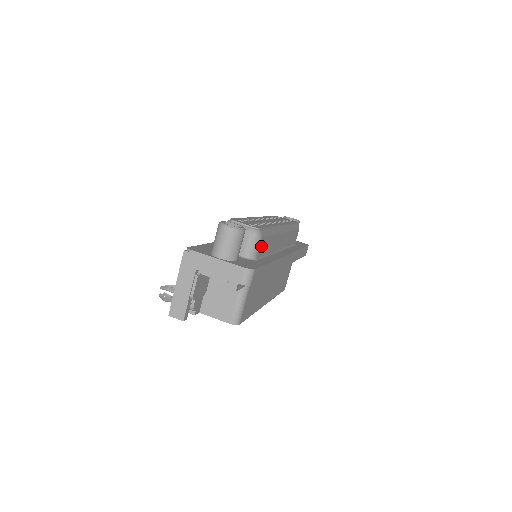
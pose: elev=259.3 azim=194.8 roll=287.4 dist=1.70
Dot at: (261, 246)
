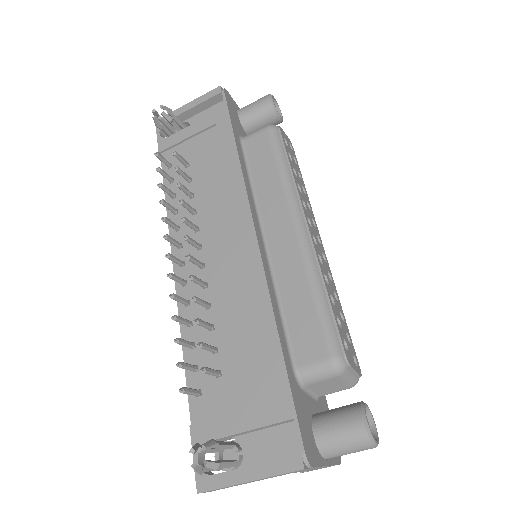
Dot at: occluded
